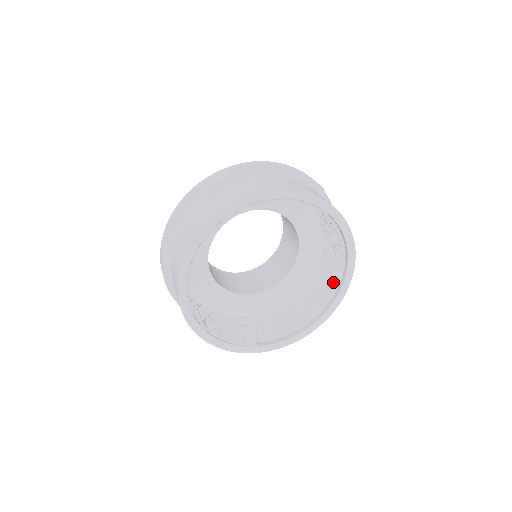
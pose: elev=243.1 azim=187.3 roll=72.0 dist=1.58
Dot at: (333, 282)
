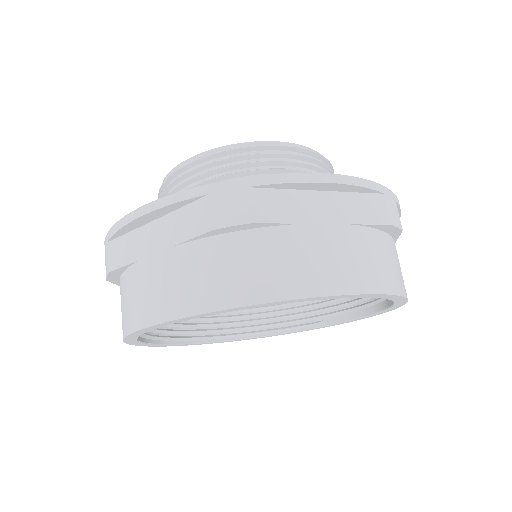
Dot at: occluded
